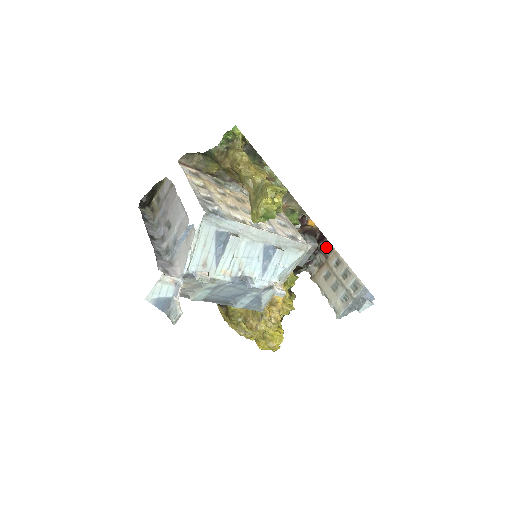
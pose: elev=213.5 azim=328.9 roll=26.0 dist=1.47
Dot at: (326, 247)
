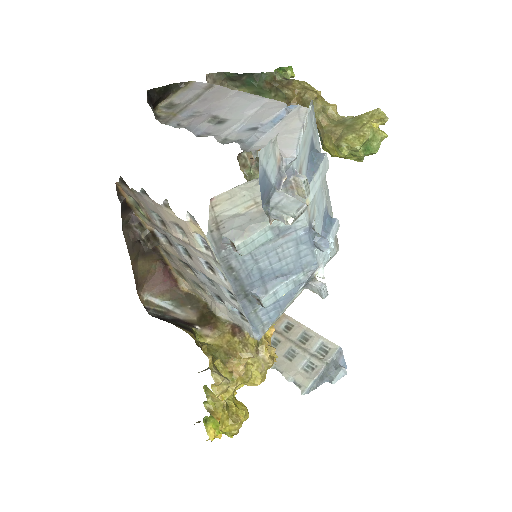
Dot at: occluded
